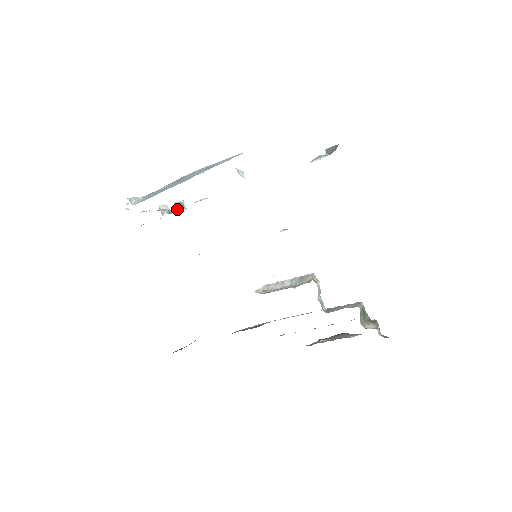
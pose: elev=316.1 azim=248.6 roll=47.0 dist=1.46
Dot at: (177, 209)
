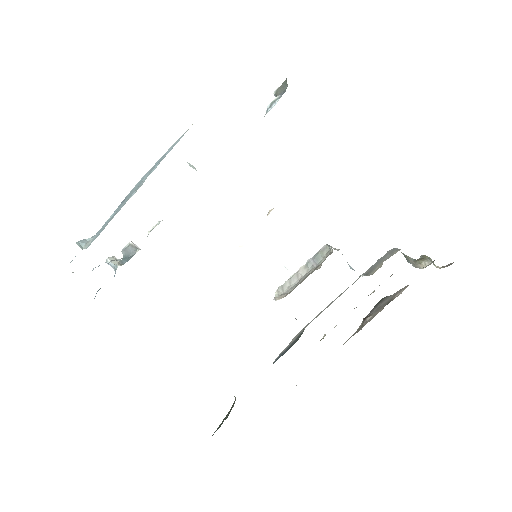
Dot at: (129, 255)
